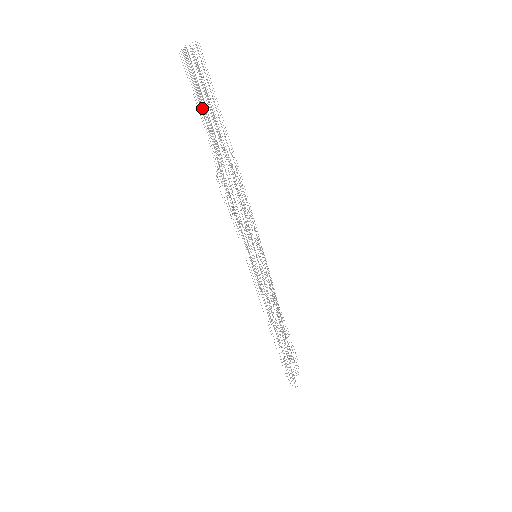
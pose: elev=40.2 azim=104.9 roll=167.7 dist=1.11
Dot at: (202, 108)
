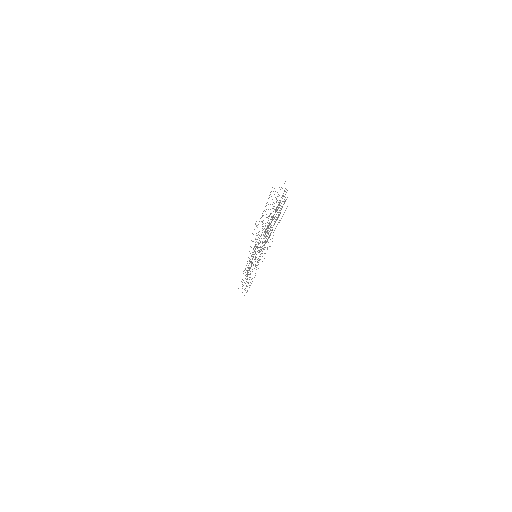
Dot at: occluded
